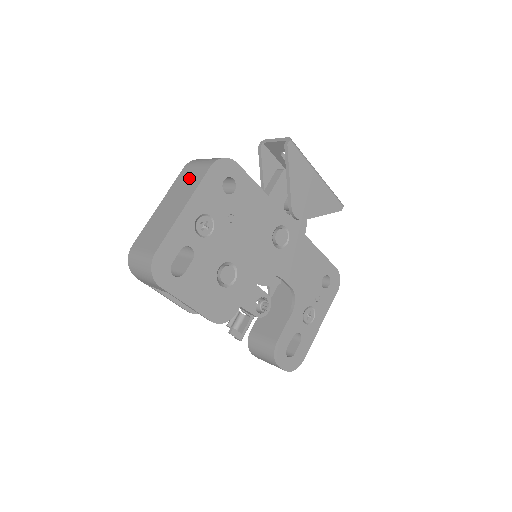
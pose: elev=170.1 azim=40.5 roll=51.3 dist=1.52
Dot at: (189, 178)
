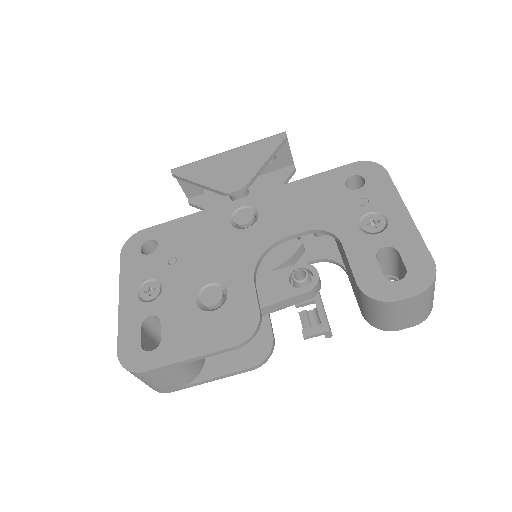
Dot at: occluded
